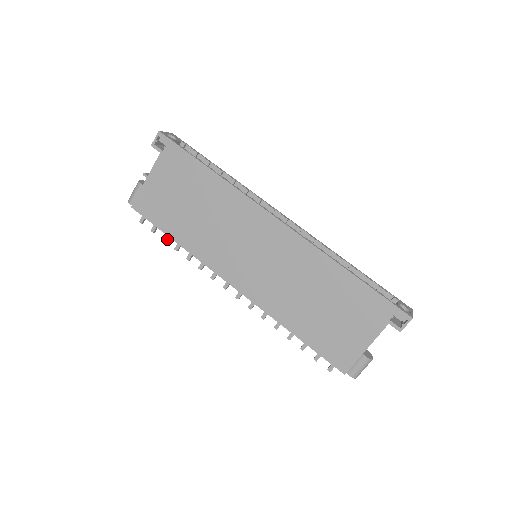
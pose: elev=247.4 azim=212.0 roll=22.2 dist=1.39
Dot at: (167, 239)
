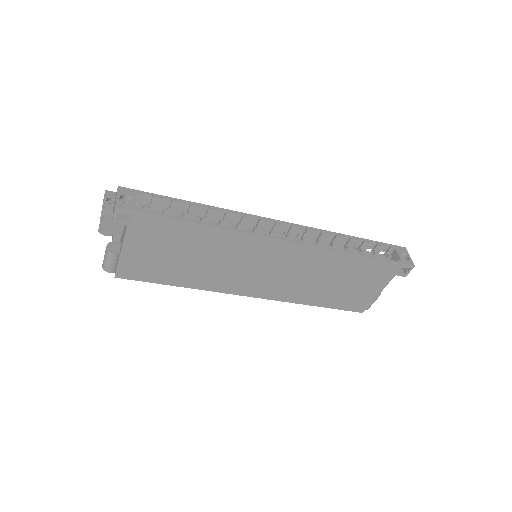
Dot at: occluded
